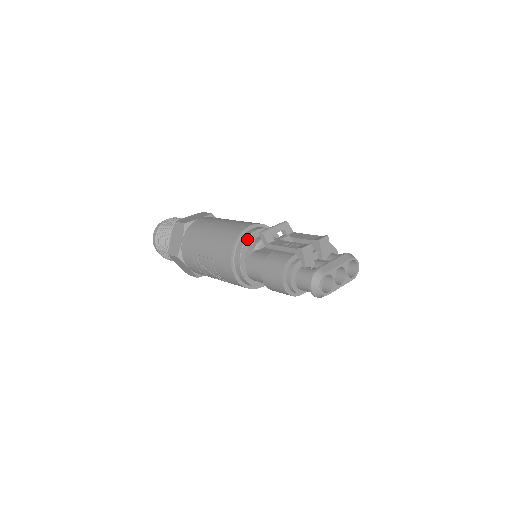
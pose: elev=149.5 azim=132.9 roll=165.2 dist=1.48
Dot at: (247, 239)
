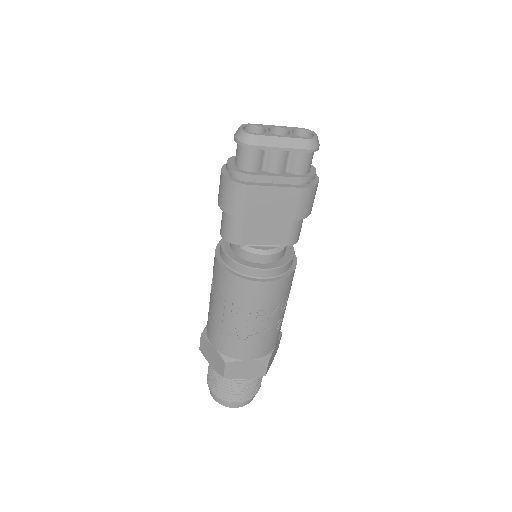
Dot at: occluded
